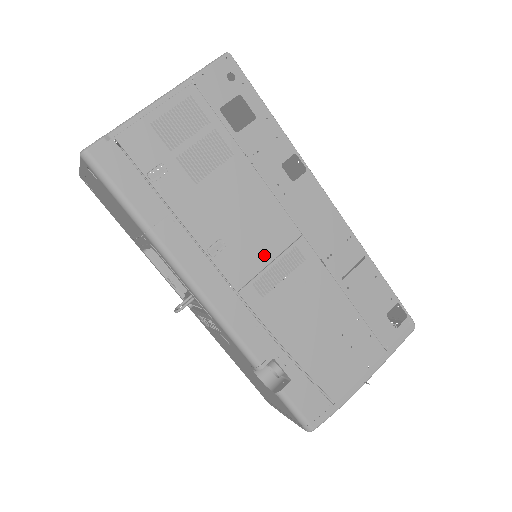
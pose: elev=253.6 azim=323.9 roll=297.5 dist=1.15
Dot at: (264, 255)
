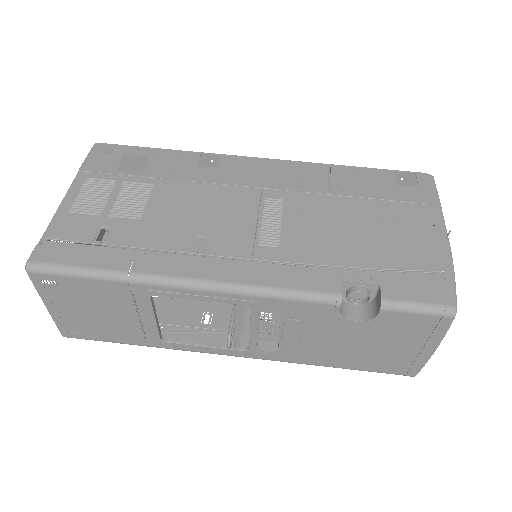
Dot at: (246, 221)
